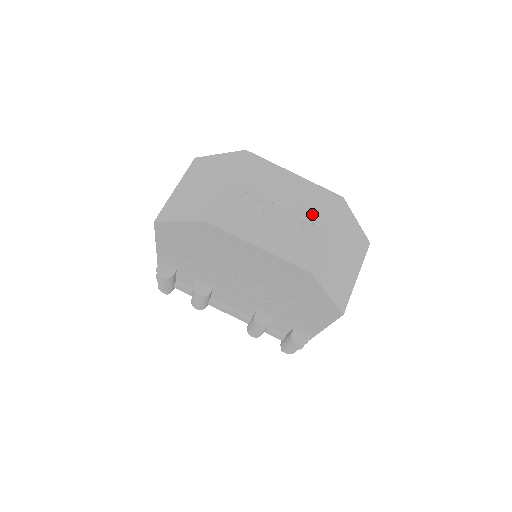
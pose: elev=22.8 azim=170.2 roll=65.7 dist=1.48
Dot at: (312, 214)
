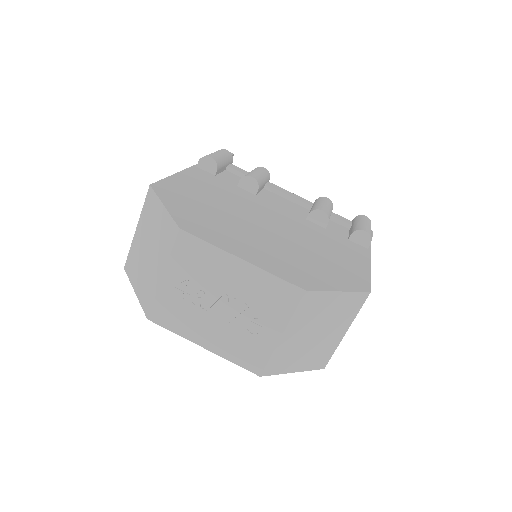
Dot at: (263, 313)
